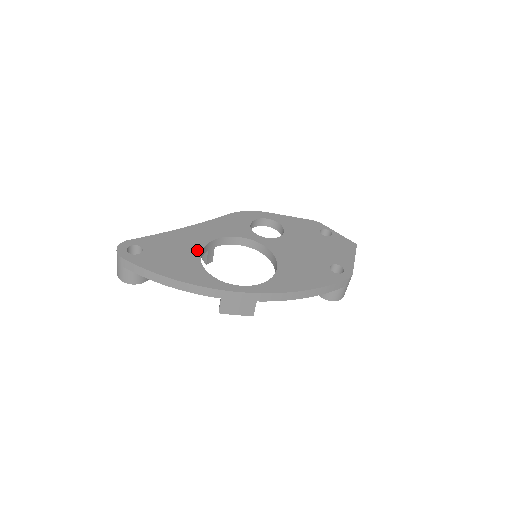
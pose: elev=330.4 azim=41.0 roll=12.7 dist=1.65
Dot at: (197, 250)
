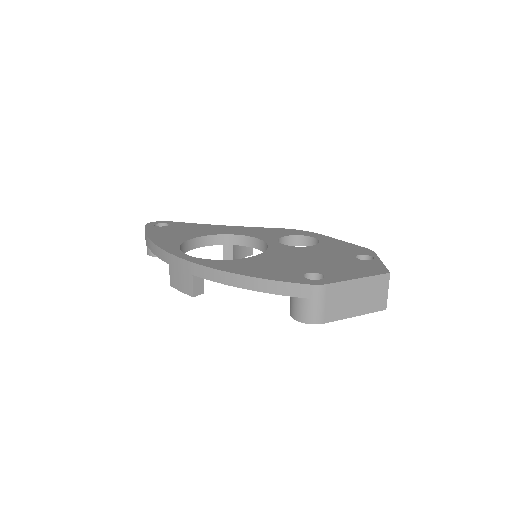
Dot at: (203, 234)
